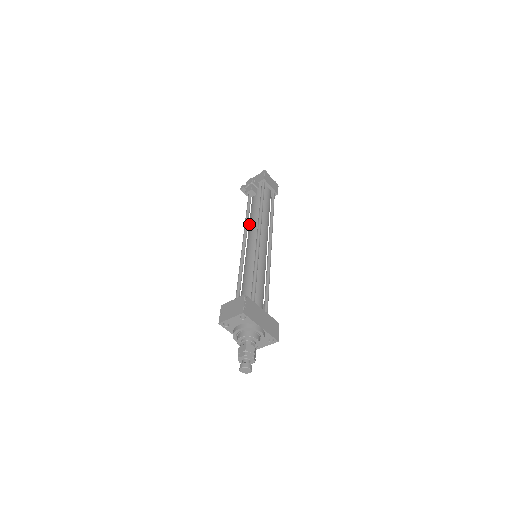
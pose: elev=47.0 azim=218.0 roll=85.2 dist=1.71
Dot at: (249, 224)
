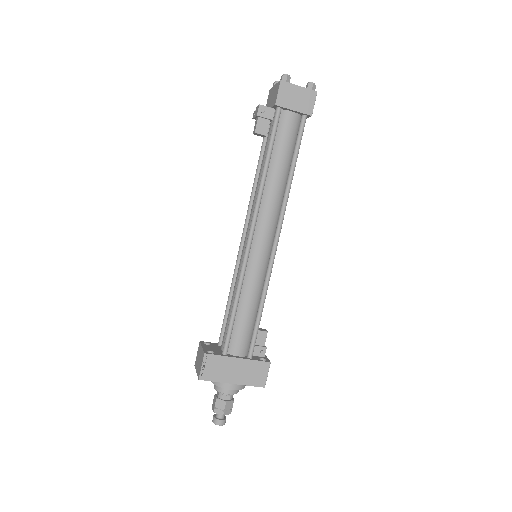
Dot at: (254, 195)
